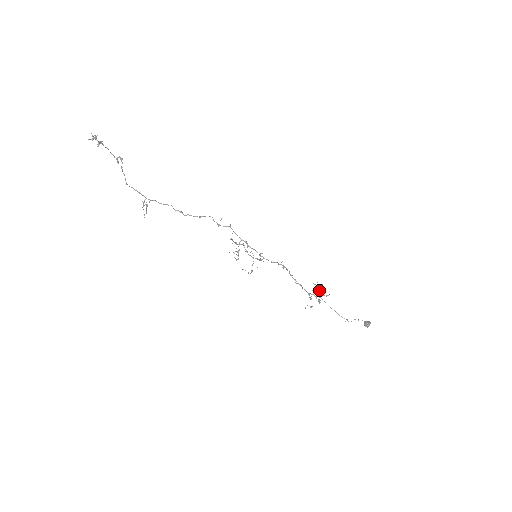
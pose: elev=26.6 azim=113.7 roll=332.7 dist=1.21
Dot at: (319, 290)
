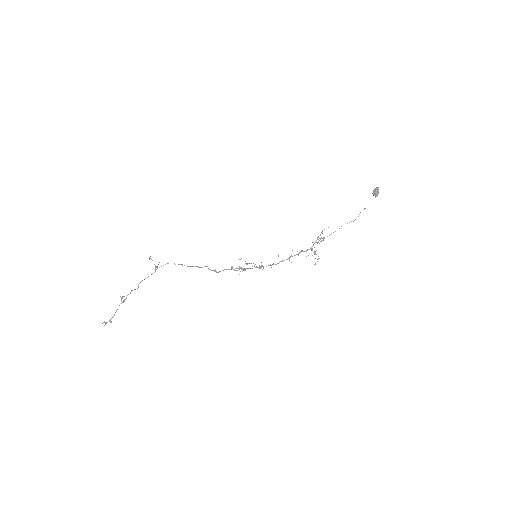
Dot at: occluded
